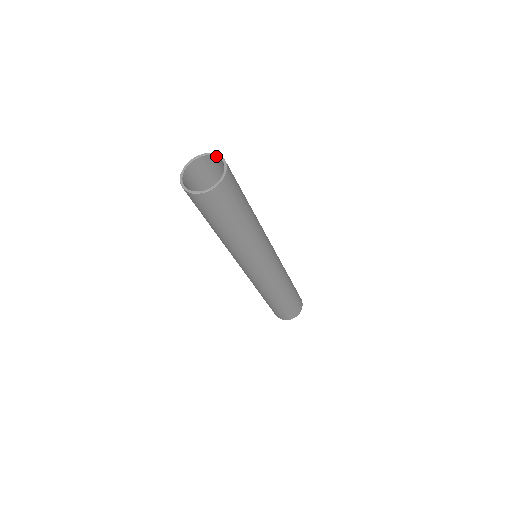
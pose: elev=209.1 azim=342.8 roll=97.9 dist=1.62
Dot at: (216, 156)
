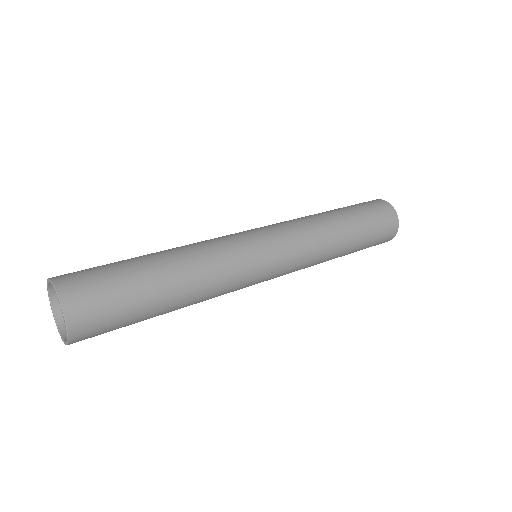
Dot at: (54, 288)
